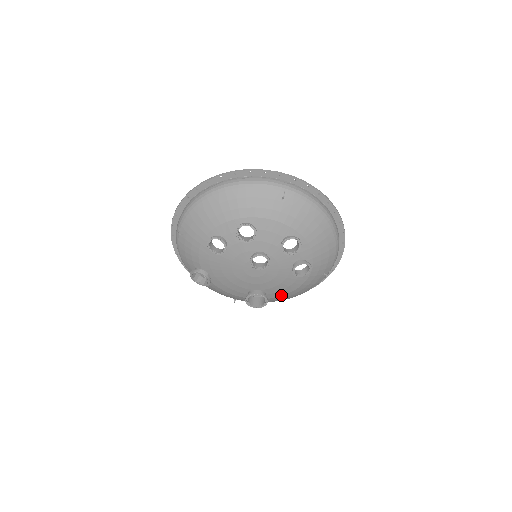
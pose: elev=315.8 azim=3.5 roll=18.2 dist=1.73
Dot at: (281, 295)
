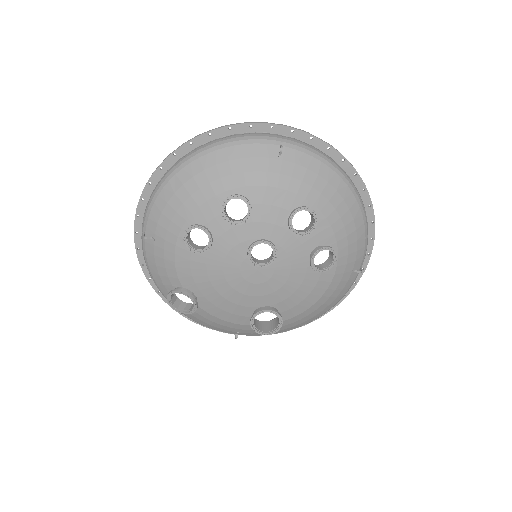
Dot at: (300, 312)
